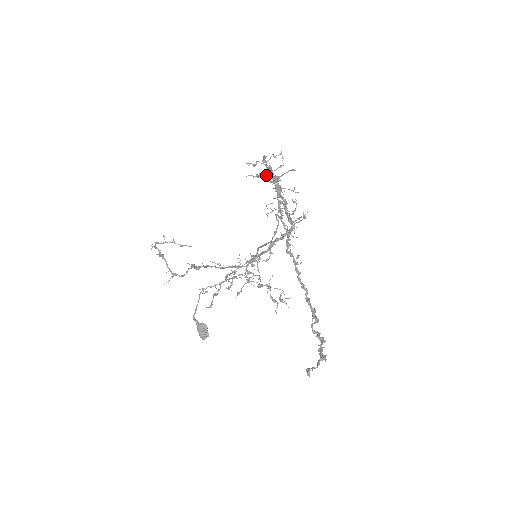
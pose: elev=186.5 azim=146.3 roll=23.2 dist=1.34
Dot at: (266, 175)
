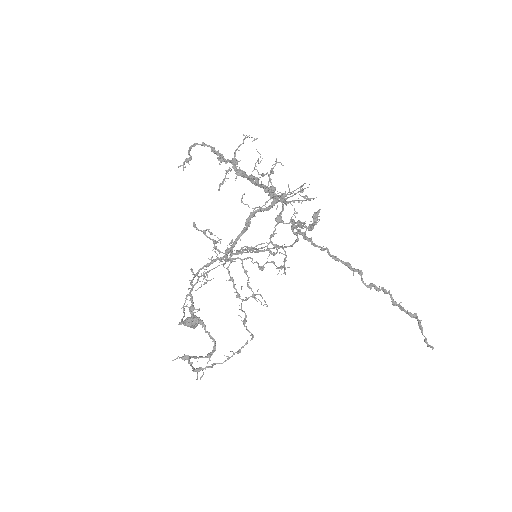
Dot at: (236, 178)
